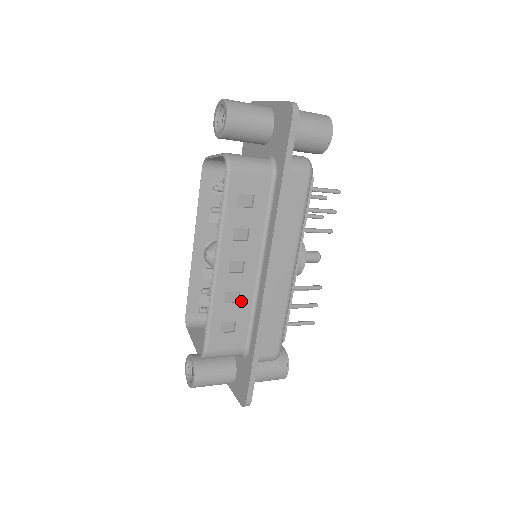
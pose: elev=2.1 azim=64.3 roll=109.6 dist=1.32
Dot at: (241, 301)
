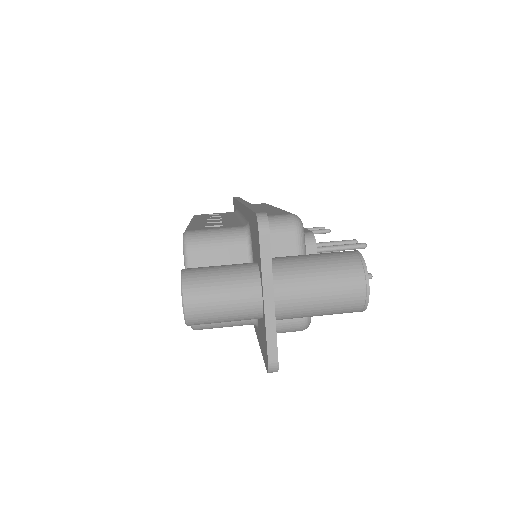
Dot at: occluded
